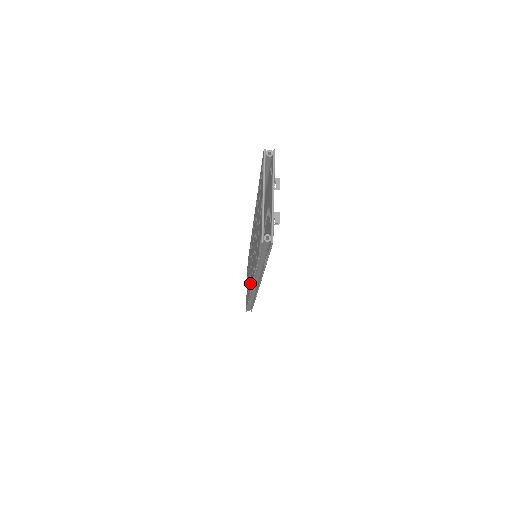
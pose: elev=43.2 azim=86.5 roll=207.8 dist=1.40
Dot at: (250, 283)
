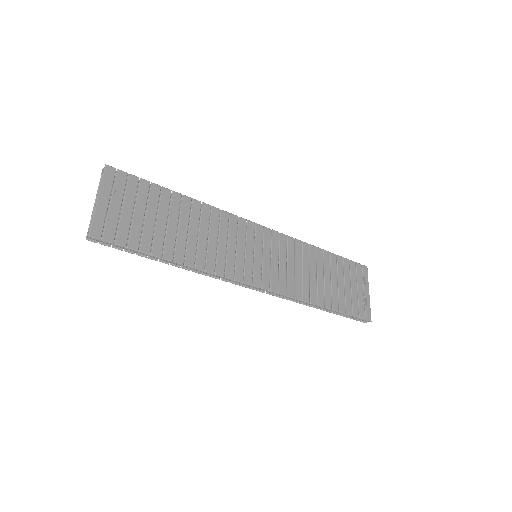
Dot at: occluded
